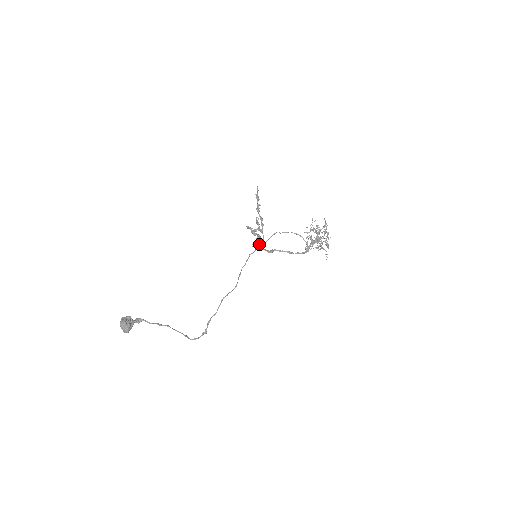
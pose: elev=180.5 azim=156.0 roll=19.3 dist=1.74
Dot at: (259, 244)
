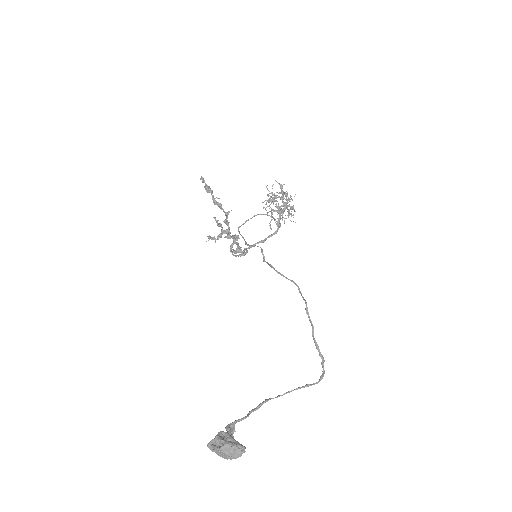
Dot at: (245, 243)
